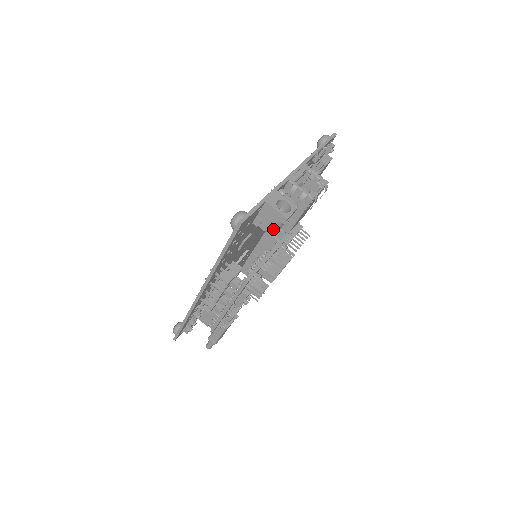
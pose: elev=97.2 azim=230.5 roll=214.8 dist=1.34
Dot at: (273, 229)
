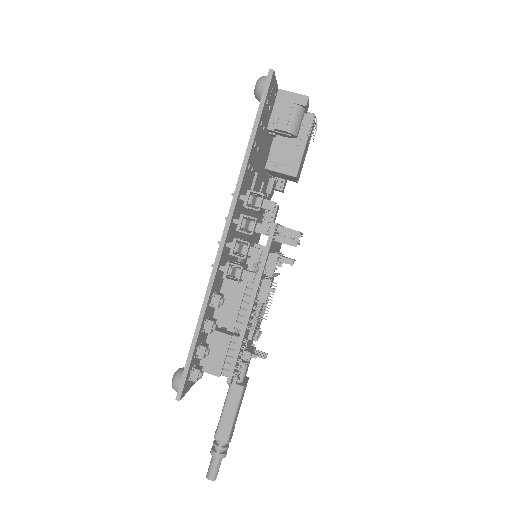
Dot at: (293, 125)
